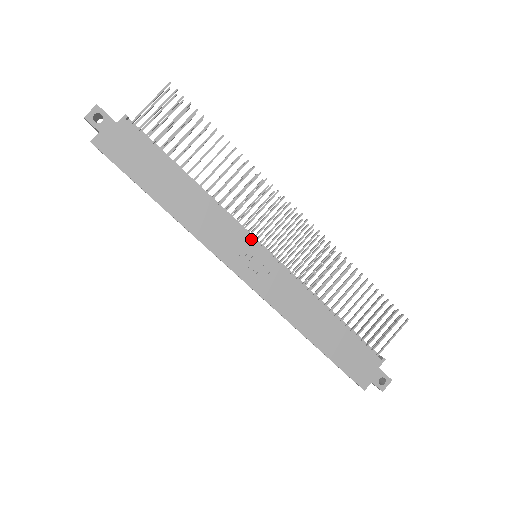
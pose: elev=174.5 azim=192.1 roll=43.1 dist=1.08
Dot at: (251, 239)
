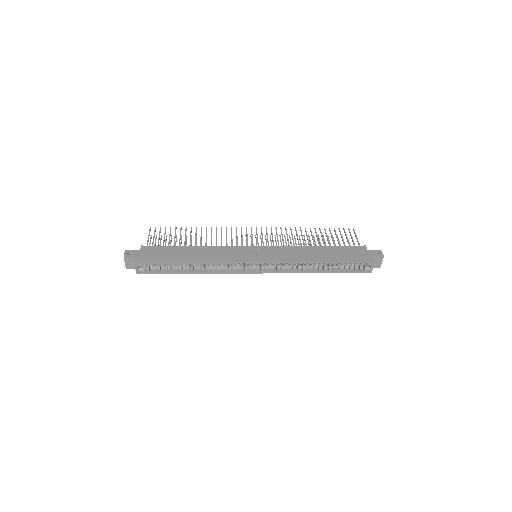
Dot at: (245, 247)
